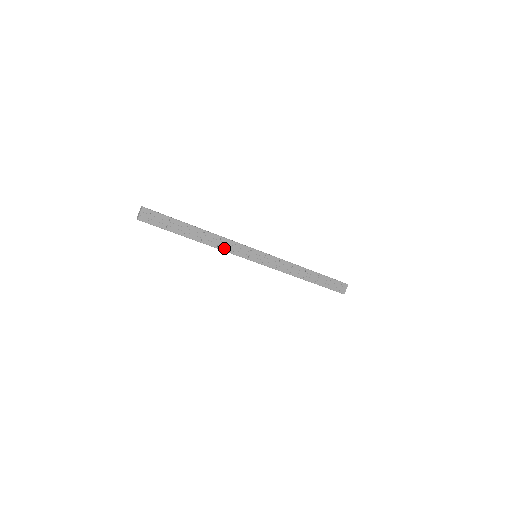
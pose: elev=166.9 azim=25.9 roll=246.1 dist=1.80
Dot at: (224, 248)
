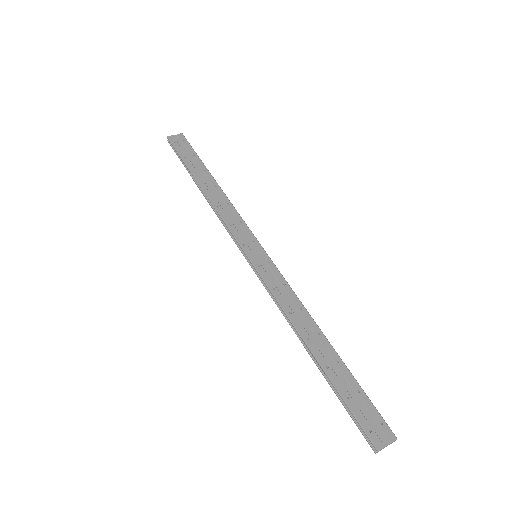
Dot at: (224, 214)
